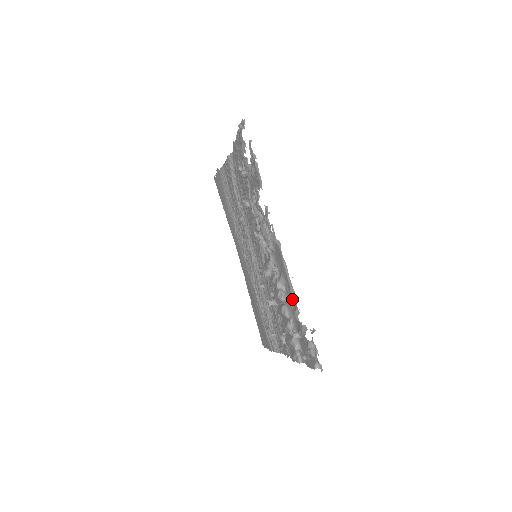
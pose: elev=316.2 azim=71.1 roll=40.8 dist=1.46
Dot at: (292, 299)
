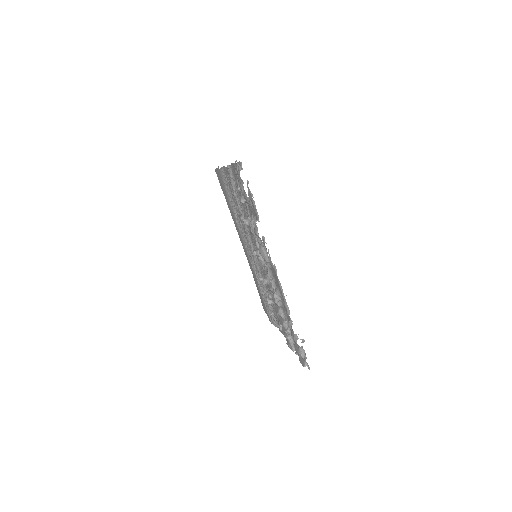
Dot at: (286, 310)
